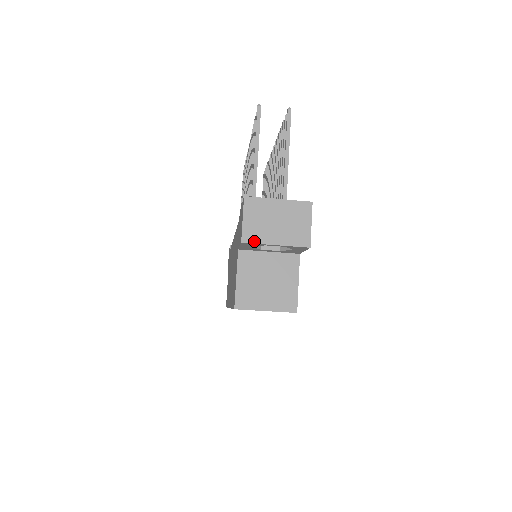
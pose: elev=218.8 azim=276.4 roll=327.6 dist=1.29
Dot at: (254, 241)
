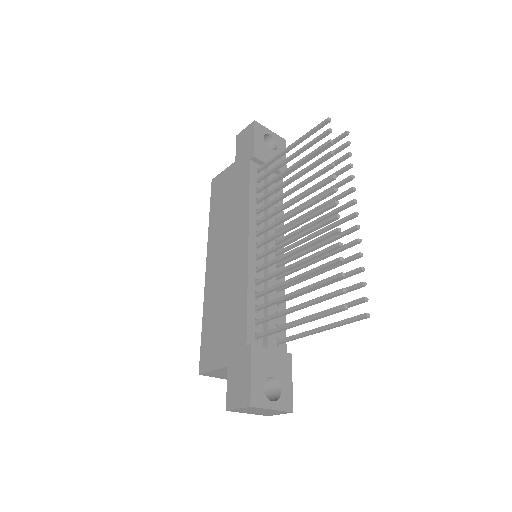
Dot at: occluded
